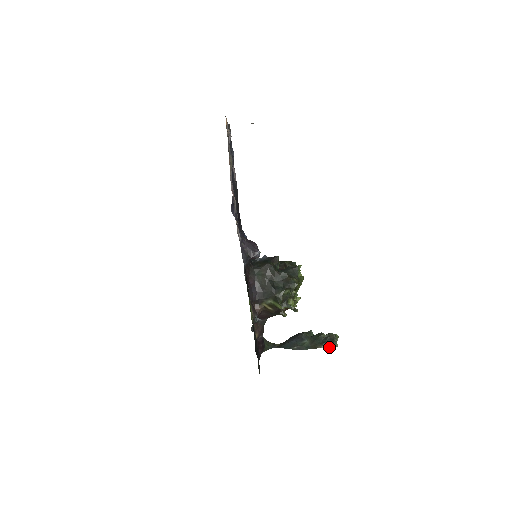
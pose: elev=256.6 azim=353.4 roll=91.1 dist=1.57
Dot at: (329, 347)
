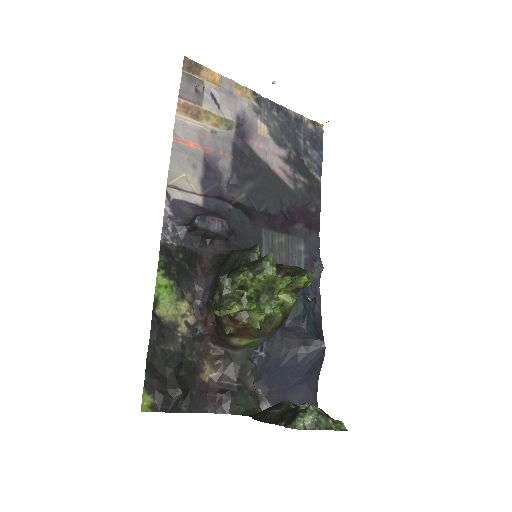
Dot at: (286, 424)
